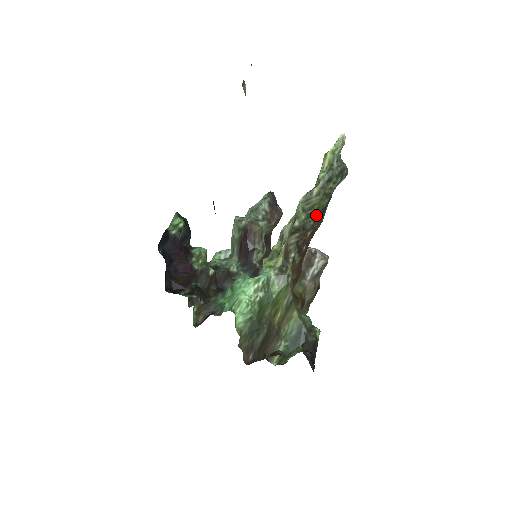
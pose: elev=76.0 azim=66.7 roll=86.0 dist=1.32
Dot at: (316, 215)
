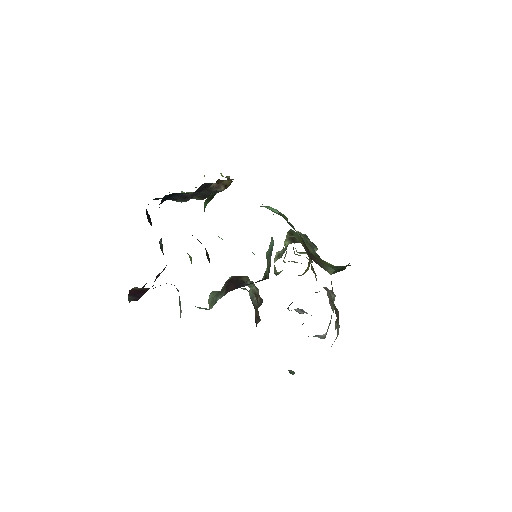
Dot at: occluded
